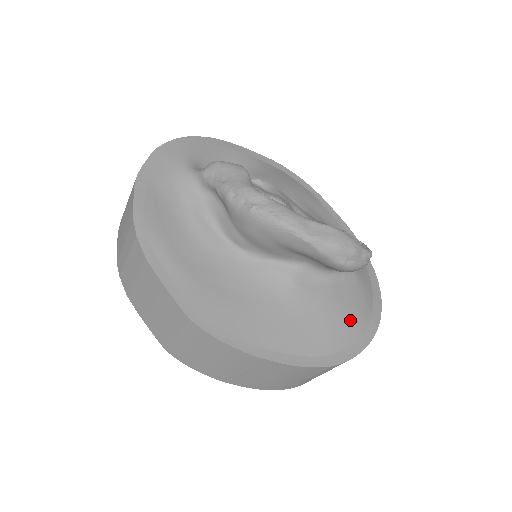
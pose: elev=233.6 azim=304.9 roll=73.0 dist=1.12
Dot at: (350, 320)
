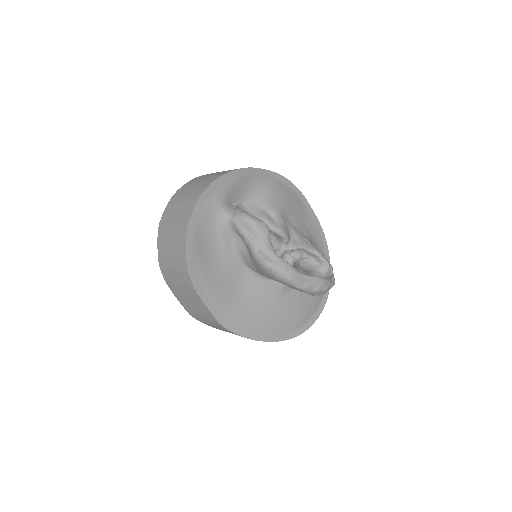
Dot at: (310, 308)
